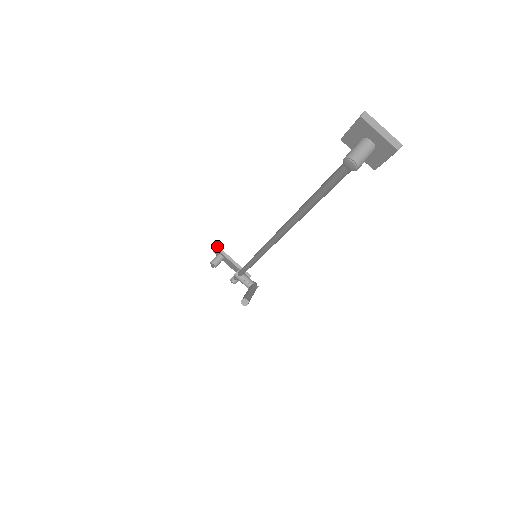
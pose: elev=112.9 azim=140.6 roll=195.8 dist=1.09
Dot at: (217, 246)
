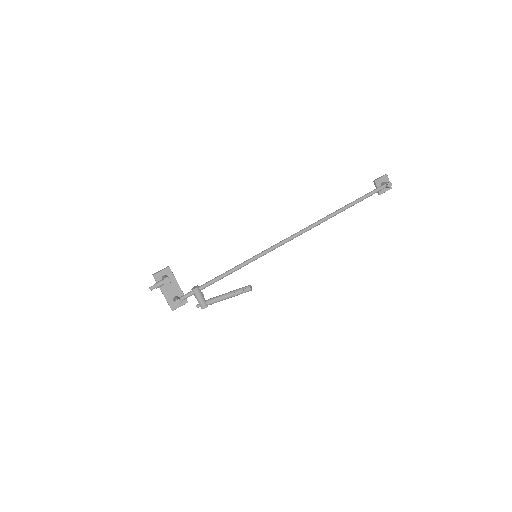
Dot at: occluded
